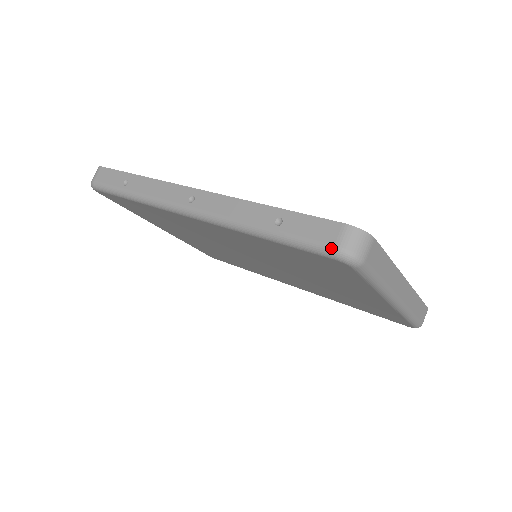
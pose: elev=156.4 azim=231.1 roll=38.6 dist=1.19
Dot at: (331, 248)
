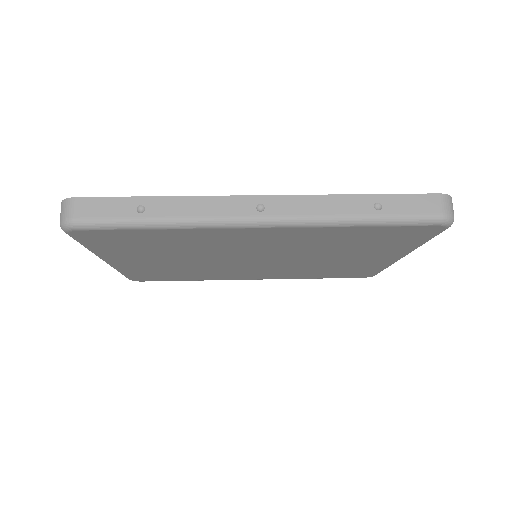
Dot at: (439, 216)
